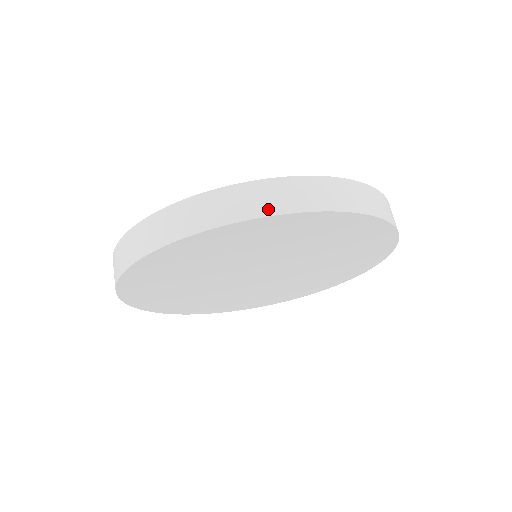
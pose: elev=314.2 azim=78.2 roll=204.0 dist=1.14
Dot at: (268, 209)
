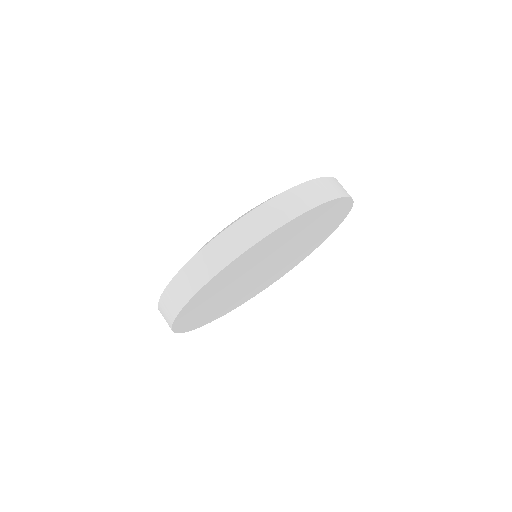
Dot at: (309, 205)
